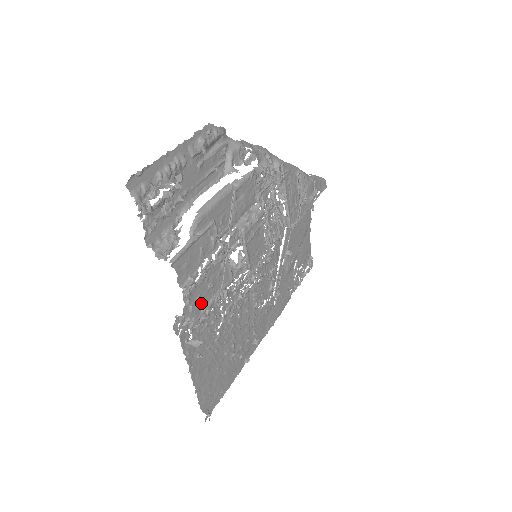
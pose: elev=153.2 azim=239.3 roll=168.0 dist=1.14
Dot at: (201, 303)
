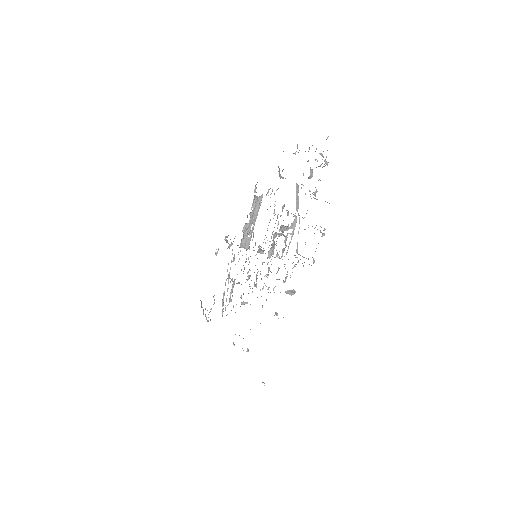
Dot at: occluded
